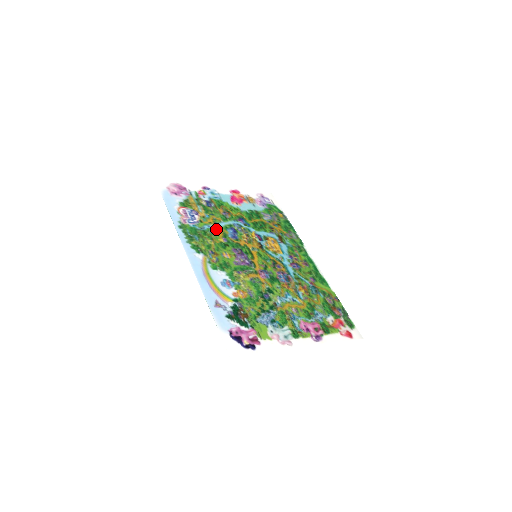
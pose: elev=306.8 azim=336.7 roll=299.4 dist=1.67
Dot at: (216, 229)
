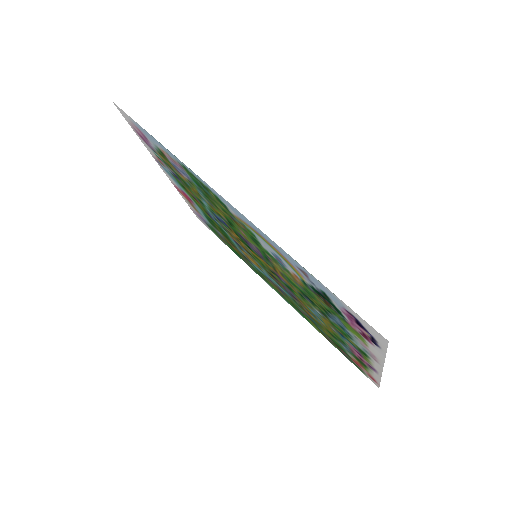
Dot at: (208, 202)
